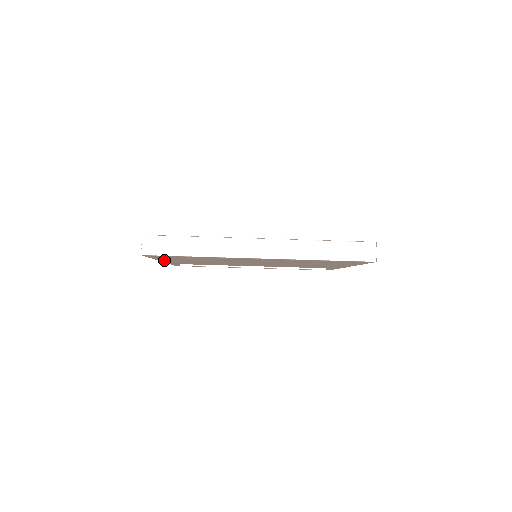
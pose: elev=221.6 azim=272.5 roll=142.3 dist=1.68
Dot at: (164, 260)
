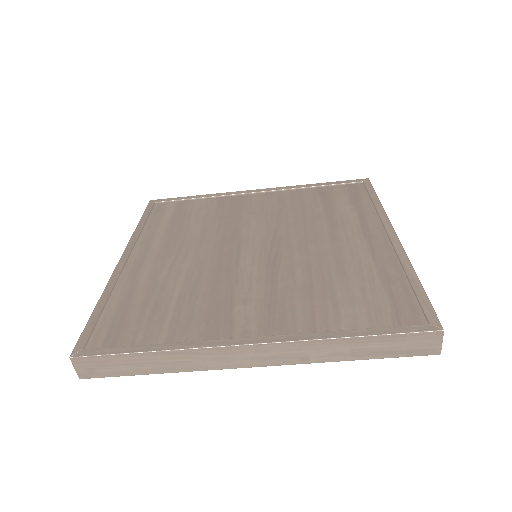
Dot at: occluded
